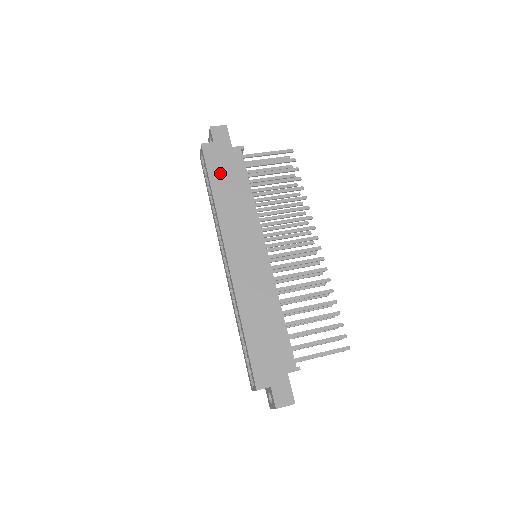
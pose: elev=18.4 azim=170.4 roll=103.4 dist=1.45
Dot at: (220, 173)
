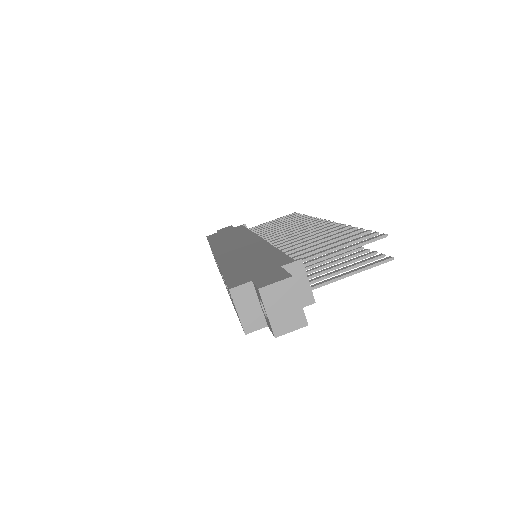
Dot at: (220, 236)
